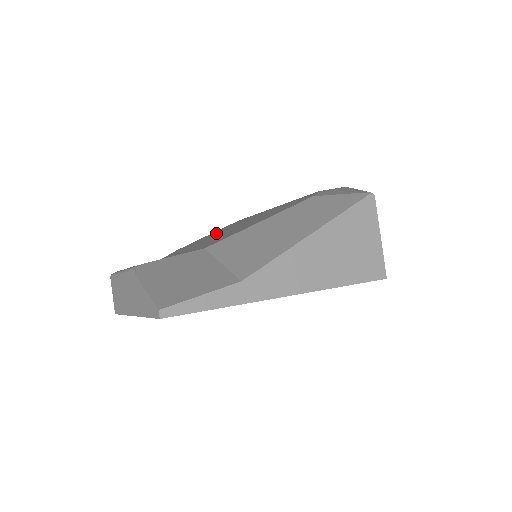
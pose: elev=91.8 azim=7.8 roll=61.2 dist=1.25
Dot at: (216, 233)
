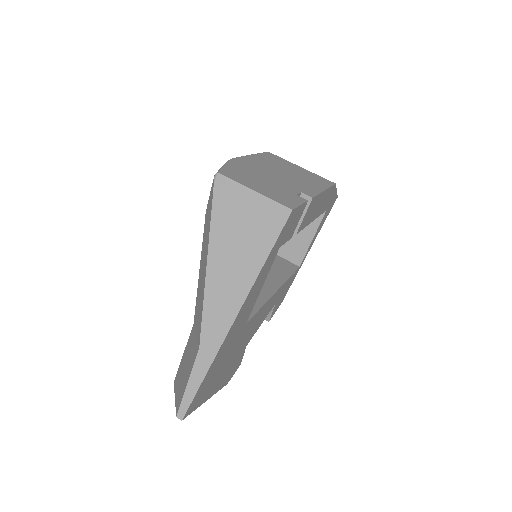
Dot at: occluded
